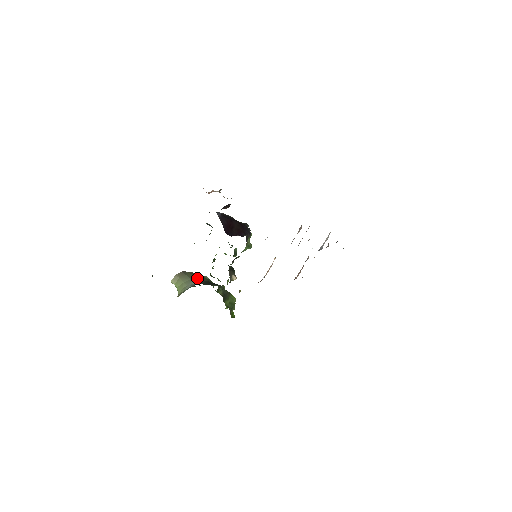
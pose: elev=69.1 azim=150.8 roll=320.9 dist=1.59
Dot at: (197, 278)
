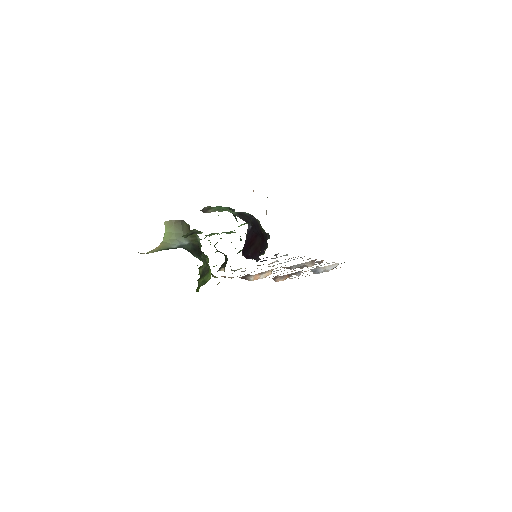
Dot at: (190, 236)
